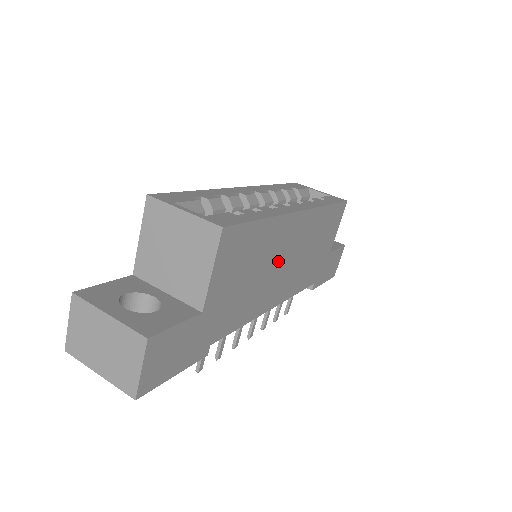
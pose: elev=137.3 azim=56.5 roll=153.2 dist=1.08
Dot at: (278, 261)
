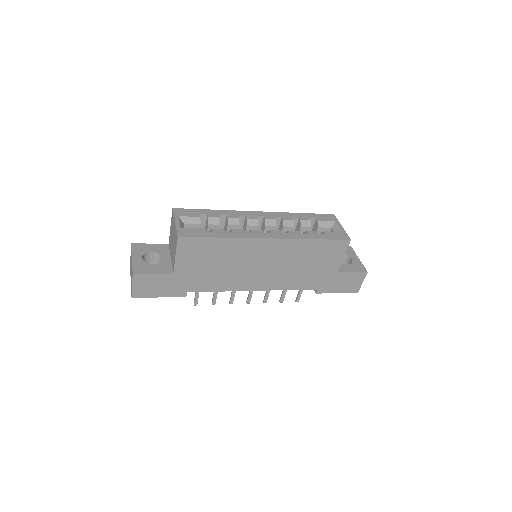
Dot at: (250, 263)
